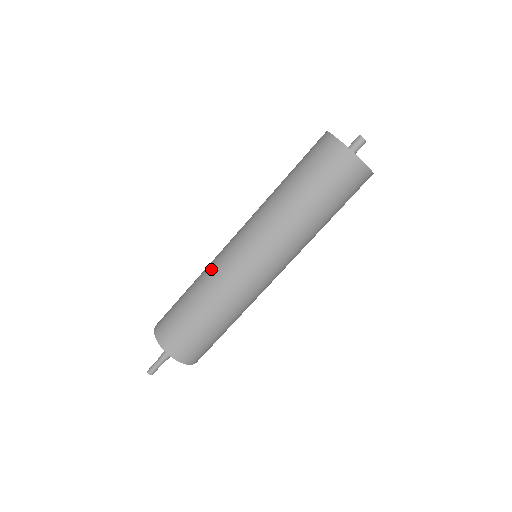
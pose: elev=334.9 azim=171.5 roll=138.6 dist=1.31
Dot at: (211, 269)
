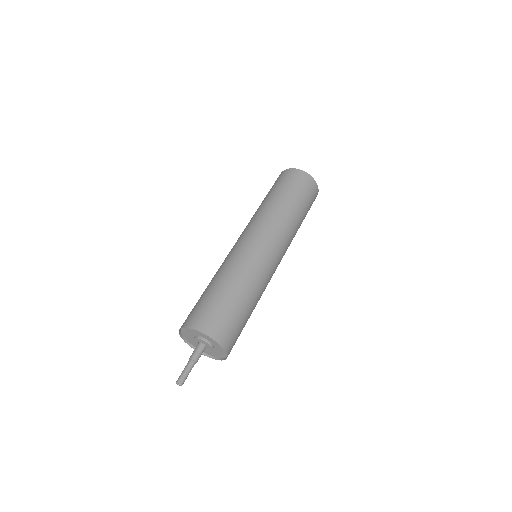
Dot at: (227, 261)
